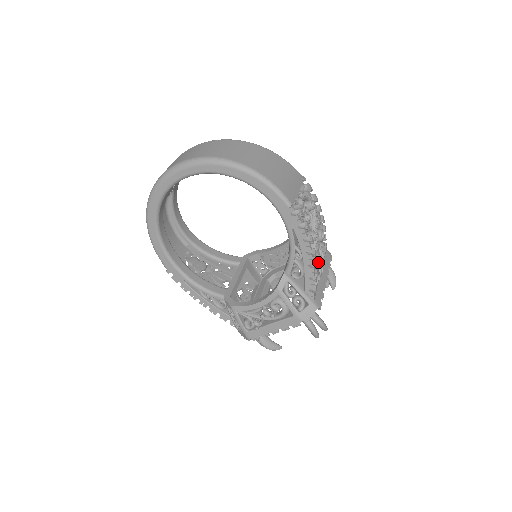
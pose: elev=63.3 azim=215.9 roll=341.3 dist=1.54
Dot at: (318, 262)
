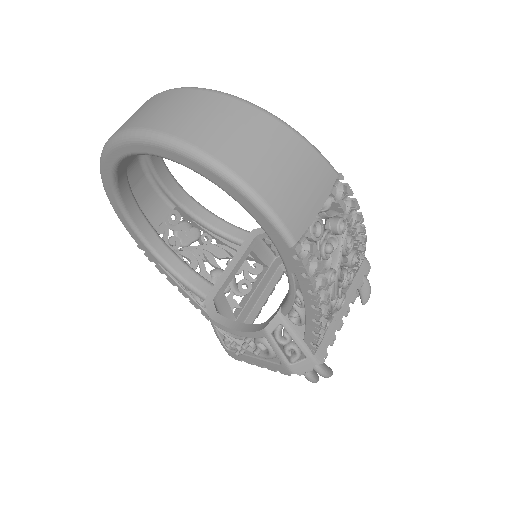
Dot at: (335, 302)
